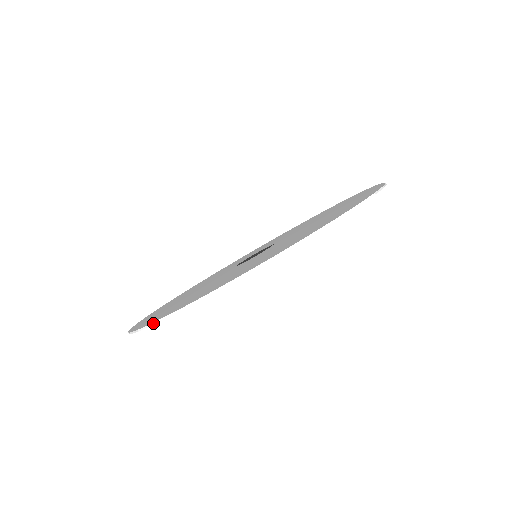
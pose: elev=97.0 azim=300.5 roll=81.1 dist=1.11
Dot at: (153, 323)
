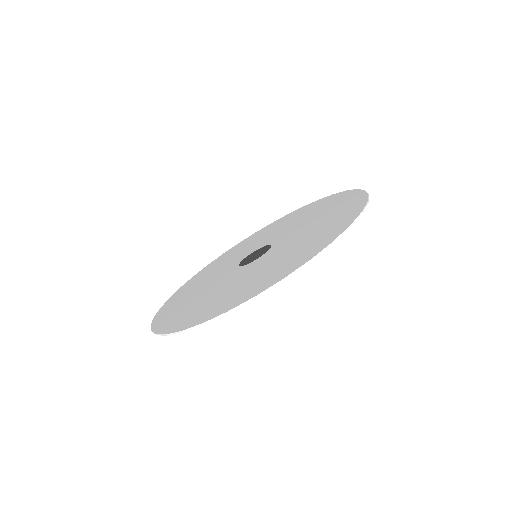
Dot at: (182, 331)
